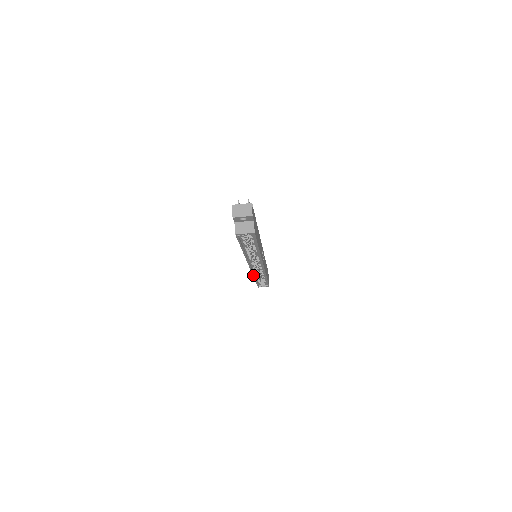
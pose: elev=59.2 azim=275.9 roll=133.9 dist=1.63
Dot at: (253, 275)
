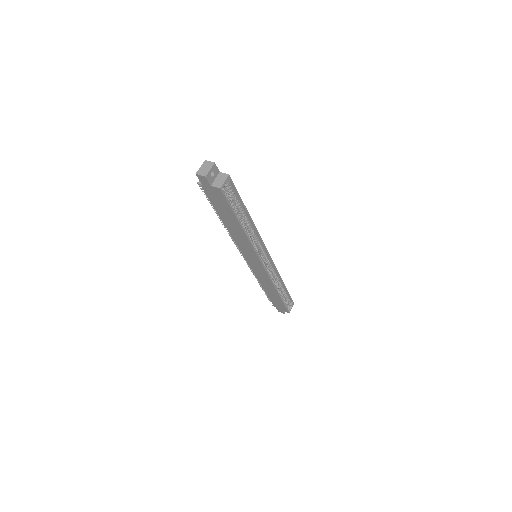
Dot at: (272, 283)
